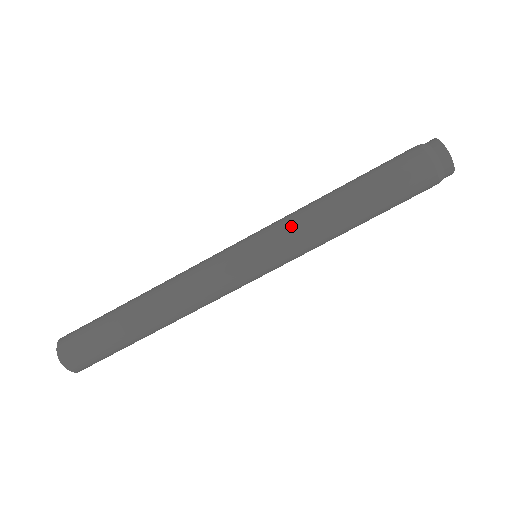
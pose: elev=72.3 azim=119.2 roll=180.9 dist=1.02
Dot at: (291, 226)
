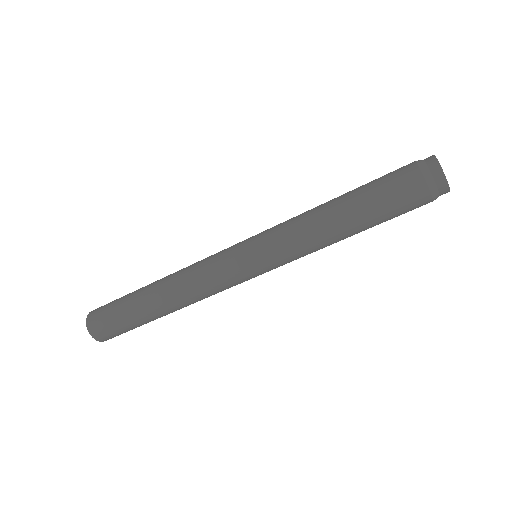
Dot at: (296, 254)
